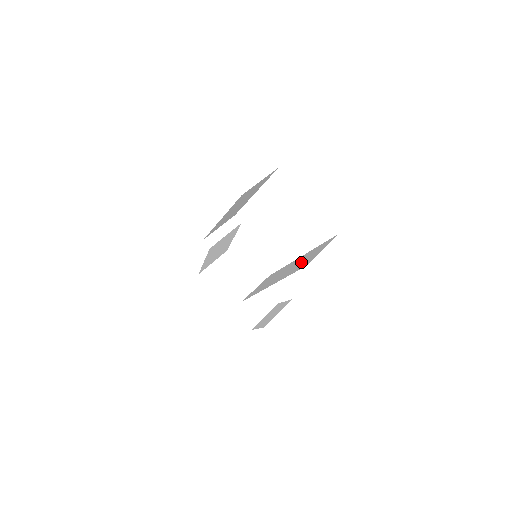
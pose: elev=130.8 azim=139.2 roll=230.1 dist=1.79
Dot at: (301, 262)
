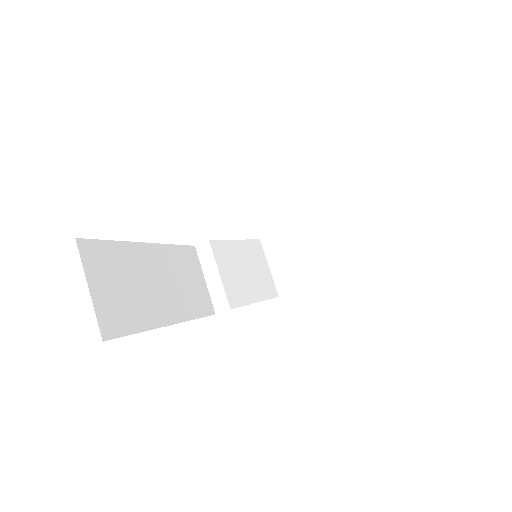
Dot at: occluded
